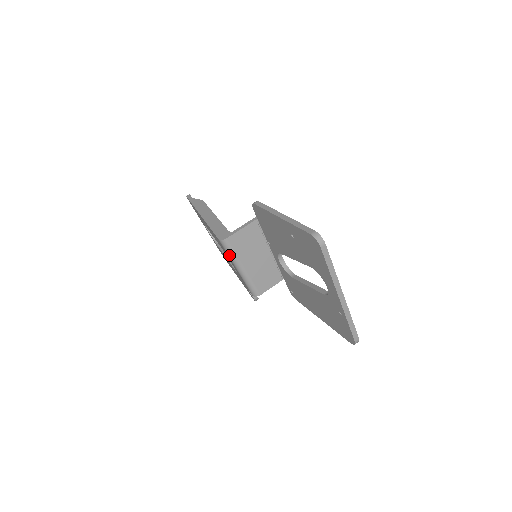
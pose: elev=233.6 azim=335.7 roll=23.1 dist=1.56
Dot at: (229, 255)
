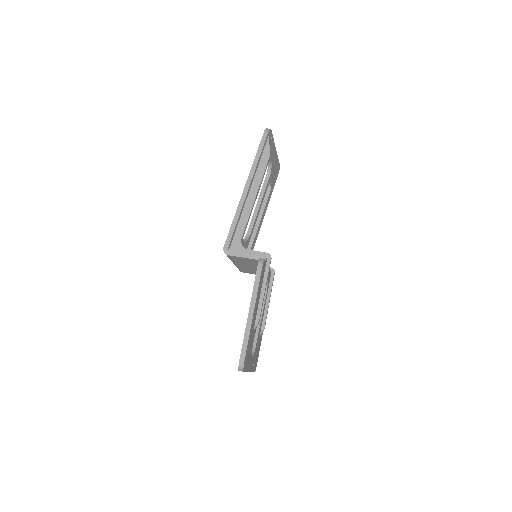
Dot at: occluded
